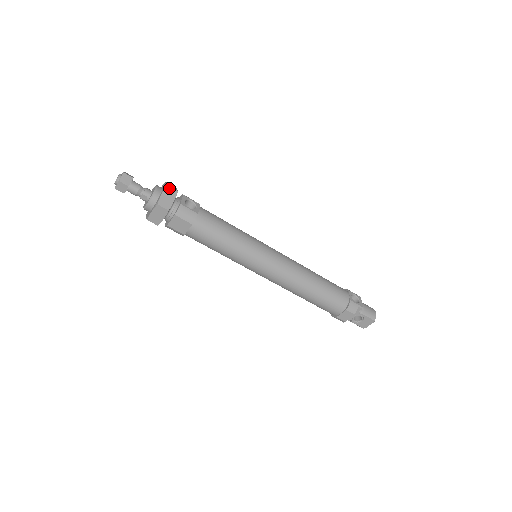
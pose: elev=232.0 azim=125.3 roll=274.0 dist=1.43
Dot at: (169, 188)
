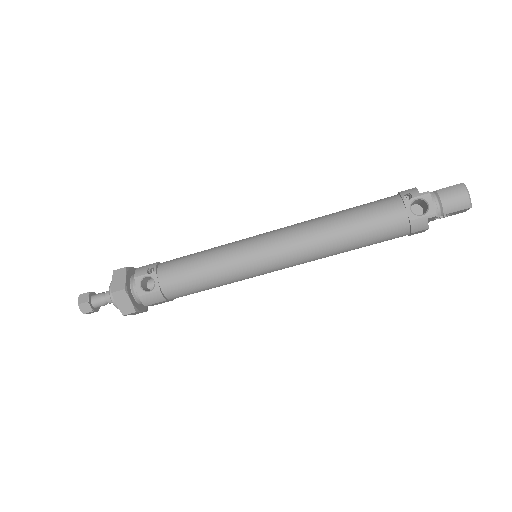
Dot at: (116, 294)
